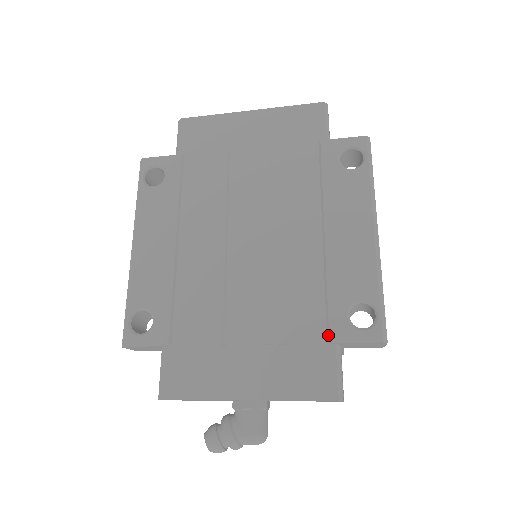
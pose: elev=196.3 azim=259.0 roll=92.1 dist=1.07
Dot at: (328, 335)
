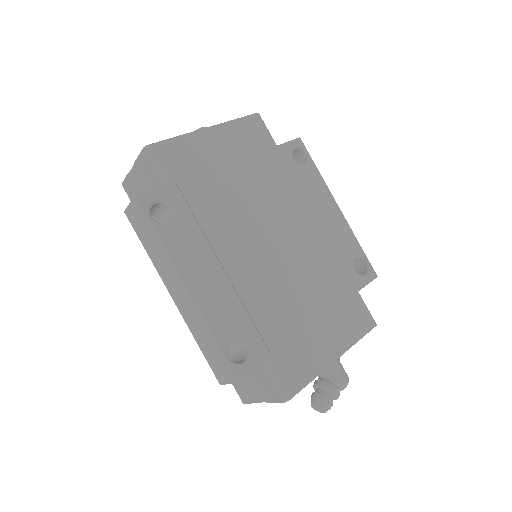
Dot at: (353, 288)
